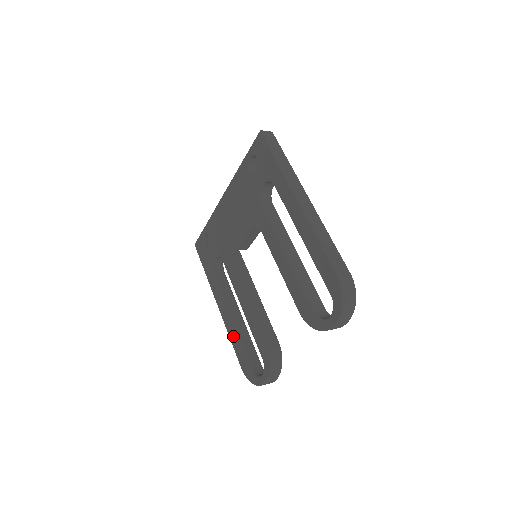
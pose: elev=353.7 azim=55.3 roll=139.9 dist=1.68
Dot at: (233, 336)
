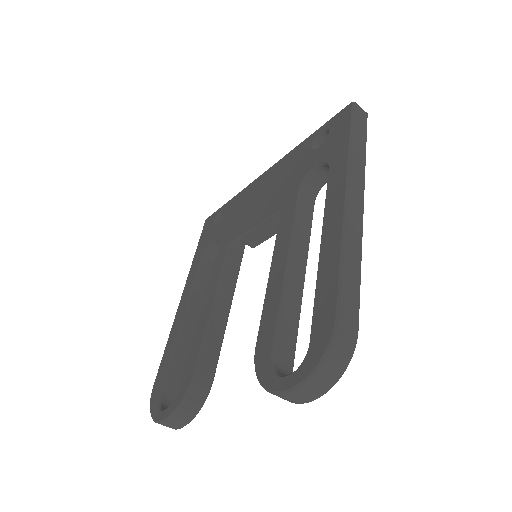
Dot at: (171, 341)
